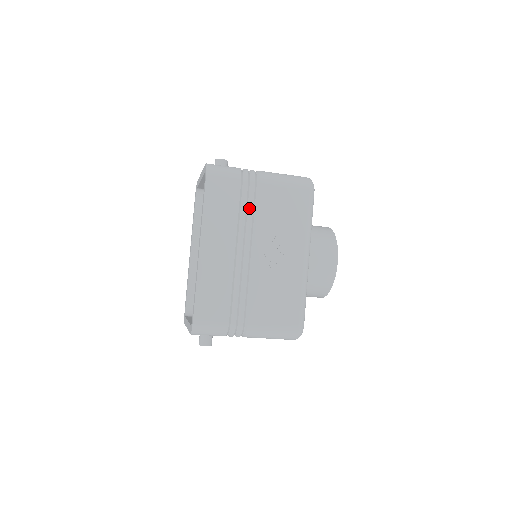
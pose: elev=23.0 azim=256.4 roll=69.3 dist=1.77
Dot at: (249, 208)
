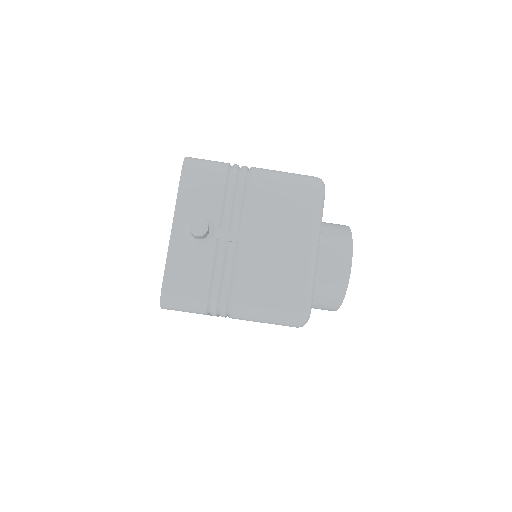
Dot at: occluded
